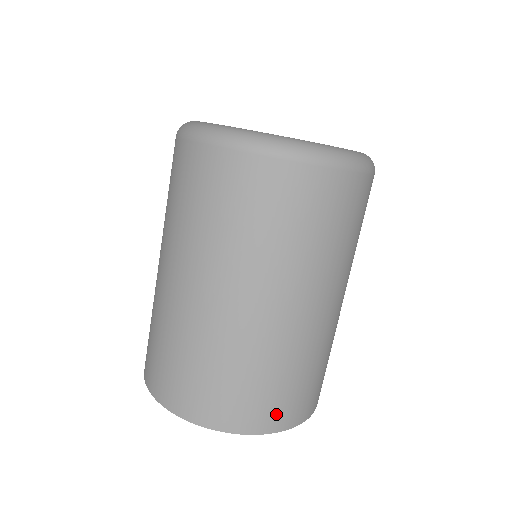
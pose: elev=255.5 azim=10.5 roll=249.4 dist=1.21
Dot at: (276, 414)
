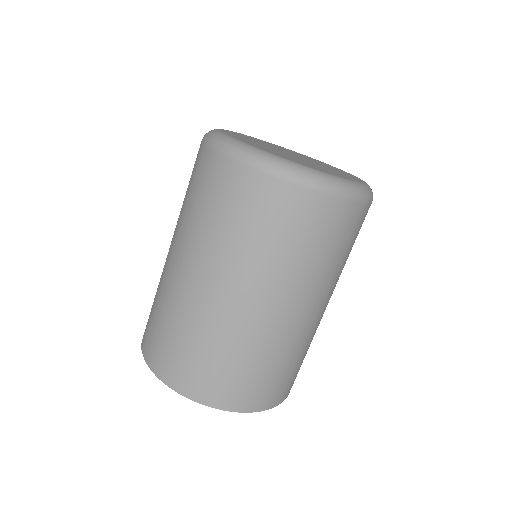
Dot at: (229, 394)
